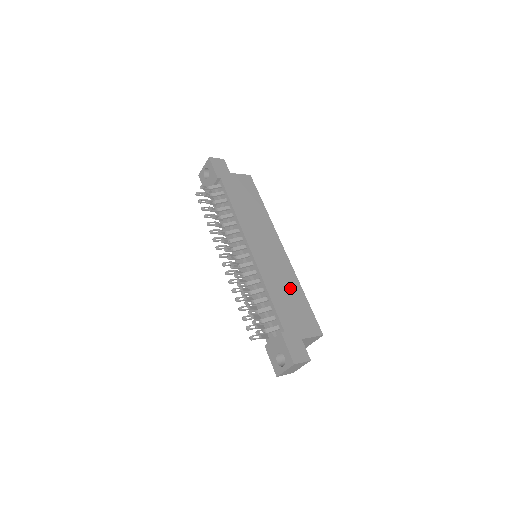
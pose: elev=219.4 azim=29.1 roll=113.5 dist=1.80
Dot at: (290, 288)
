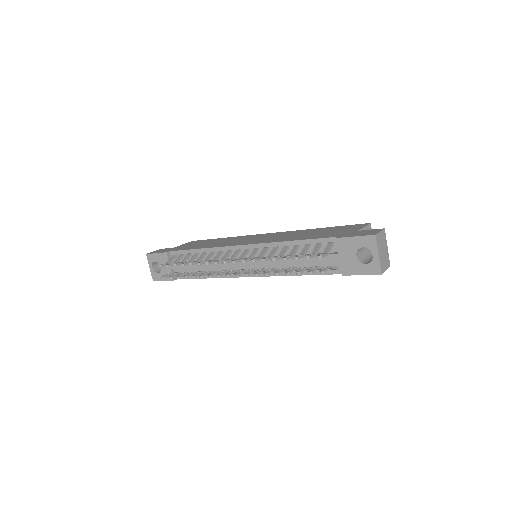
Dot at: (305, 233)
